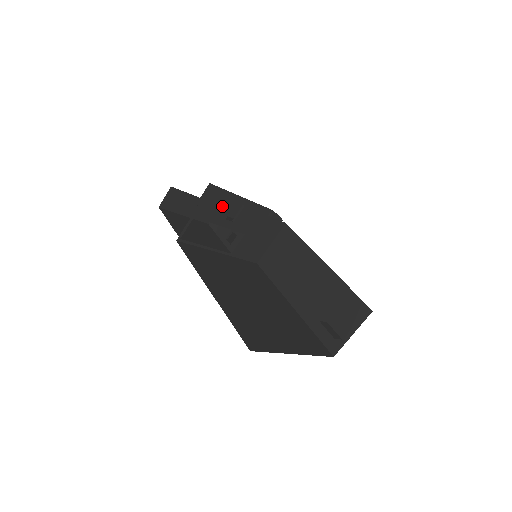
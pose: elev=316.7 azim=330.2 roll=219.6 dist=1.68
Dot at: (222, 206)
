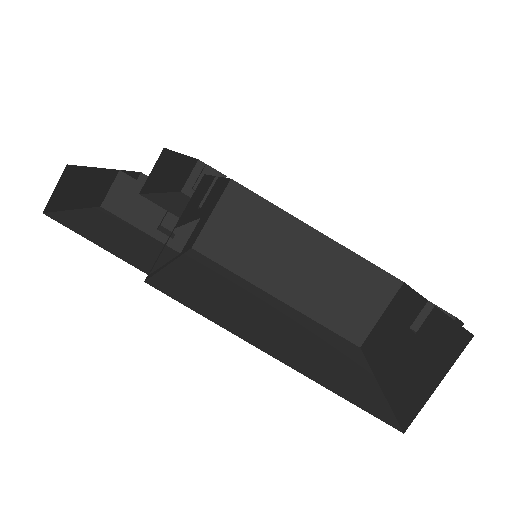
Dot at: (203, 190)
